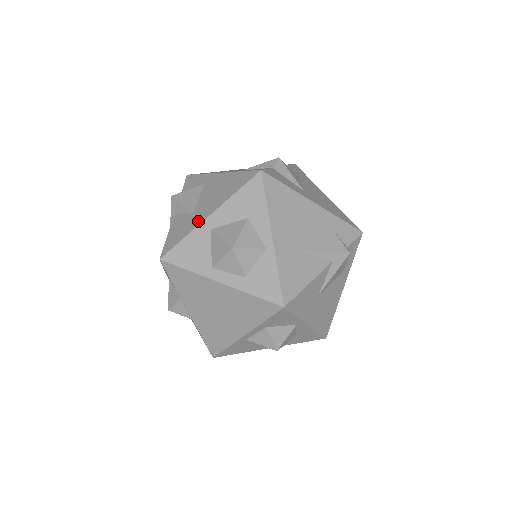
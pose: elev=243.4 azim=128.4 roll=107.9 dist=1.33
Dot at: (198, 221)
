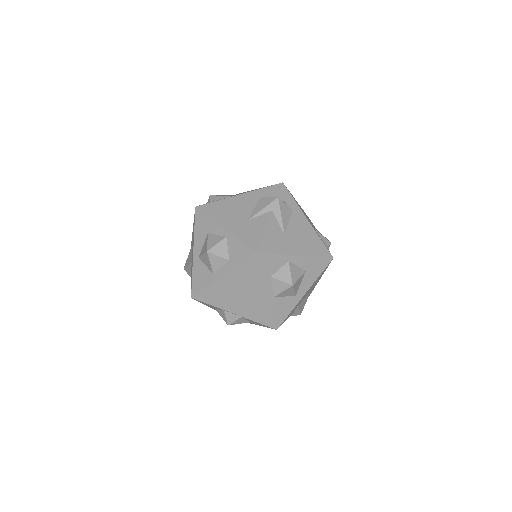
Dot at: (192, 261)
